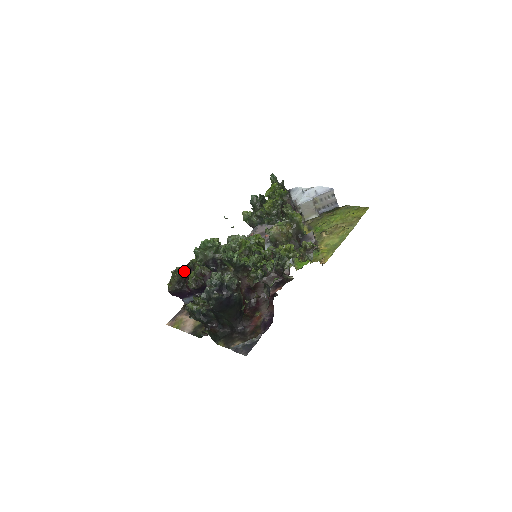
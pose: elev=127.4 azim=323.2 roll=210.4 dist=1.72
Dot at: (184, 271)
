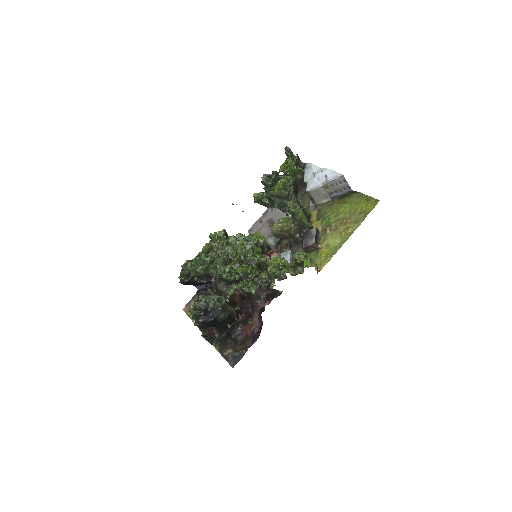
Dot at: occluded
